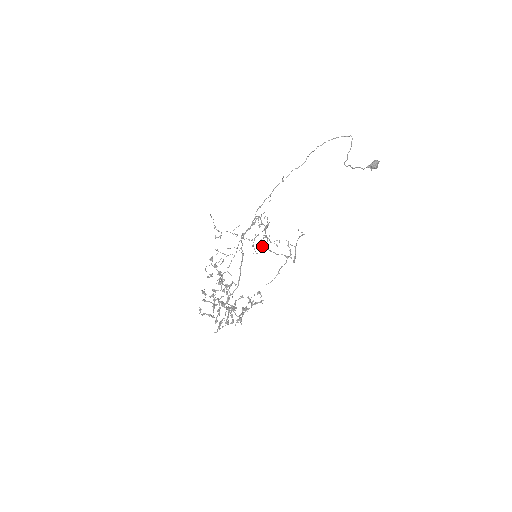
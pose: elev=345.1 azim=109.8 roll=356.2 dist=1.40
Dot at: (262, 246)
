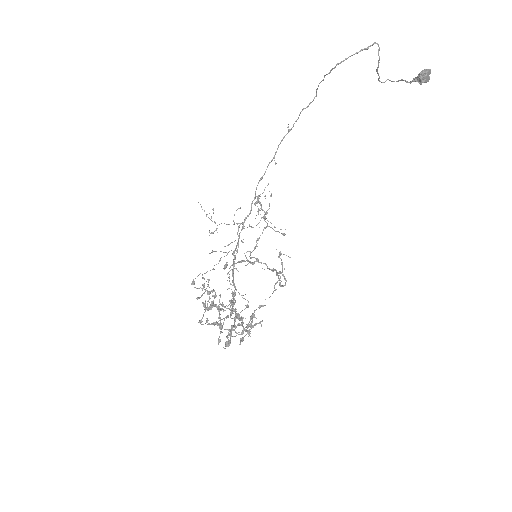
Dot at: (251, 257)
